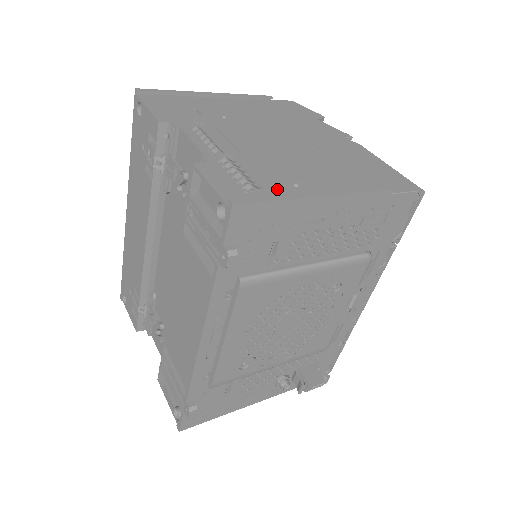
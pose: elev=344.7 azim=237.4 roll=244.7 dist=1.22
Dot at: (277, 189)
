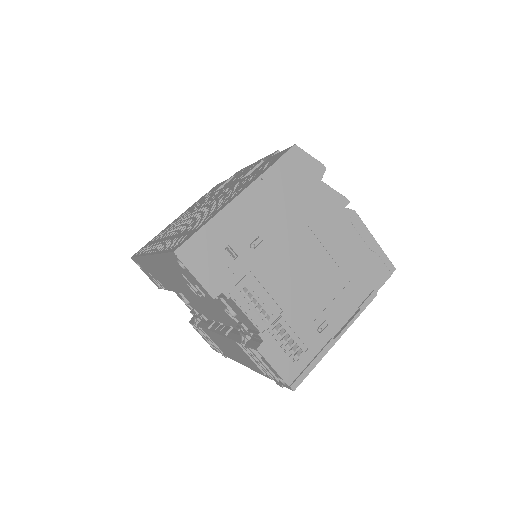
Dot at: (311, 345)
